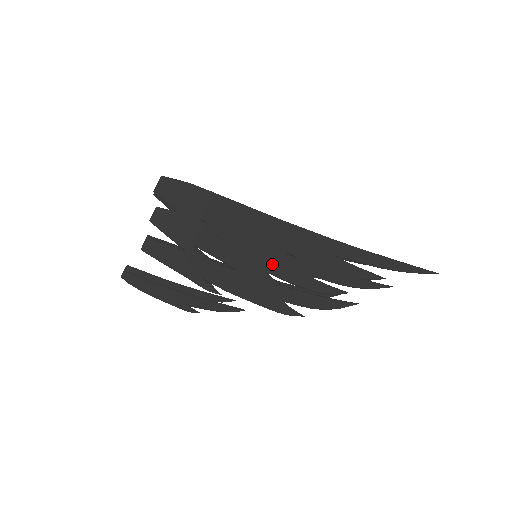
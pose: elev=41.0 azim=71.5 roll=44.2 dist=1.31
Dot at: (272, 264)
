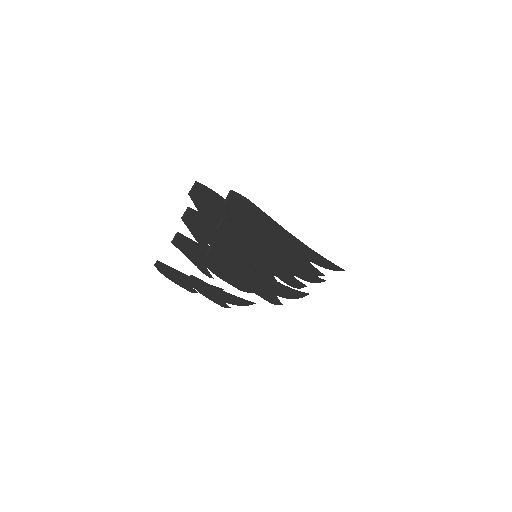
Dot at: (277, 266)
